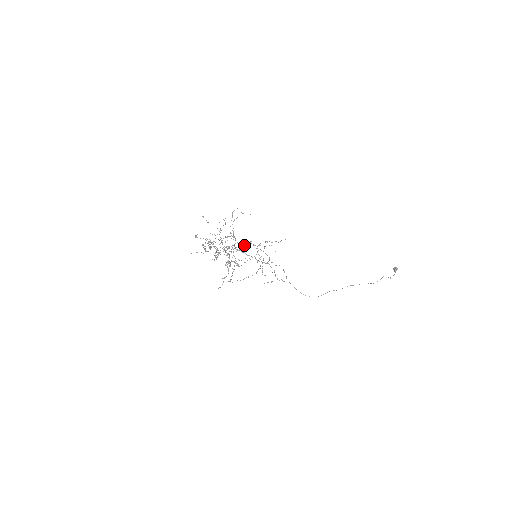
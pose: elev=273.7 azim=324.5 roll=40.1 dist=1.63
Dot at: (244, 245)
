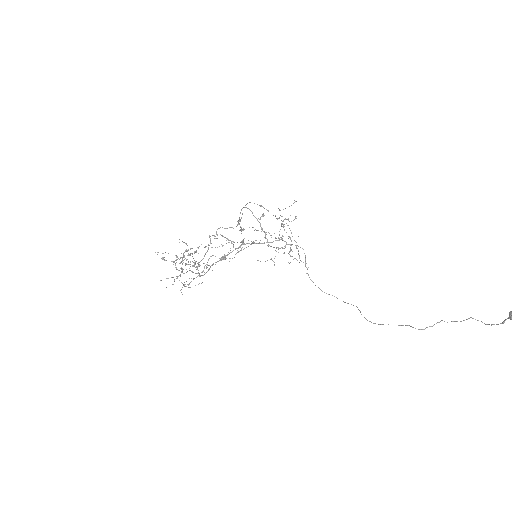
Dot at: (260, 205)
